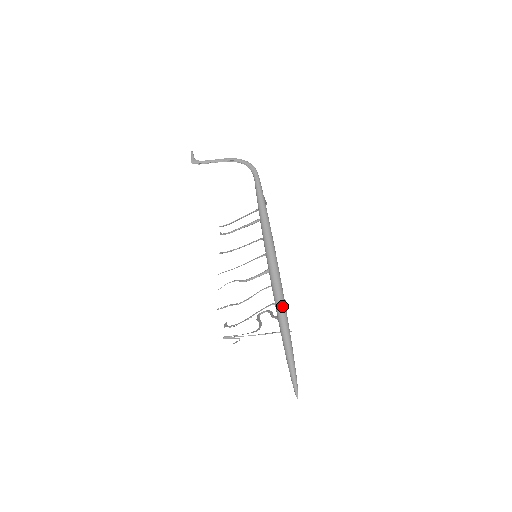
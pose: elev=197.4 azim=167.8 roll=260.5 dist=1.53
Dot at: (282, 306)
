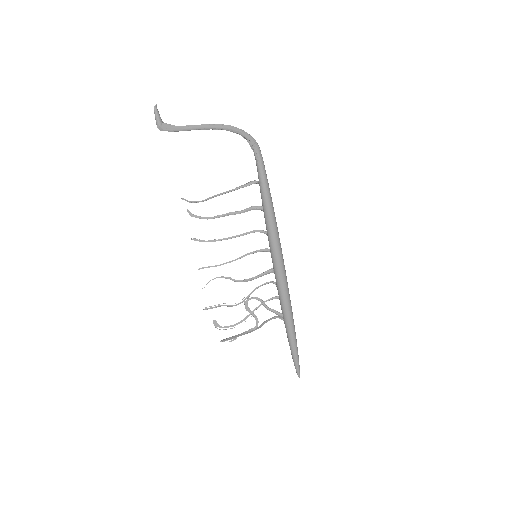
Dot at: (291, 310)
